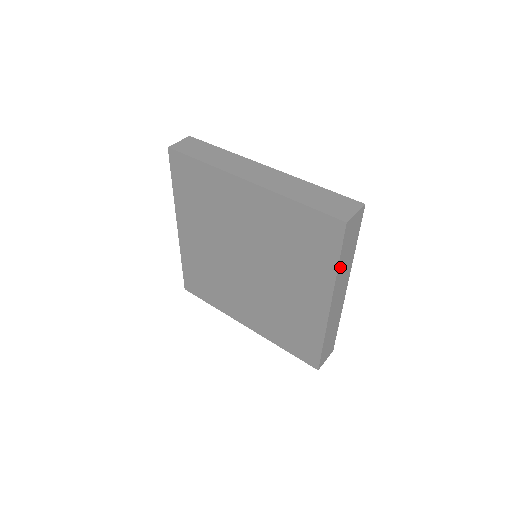
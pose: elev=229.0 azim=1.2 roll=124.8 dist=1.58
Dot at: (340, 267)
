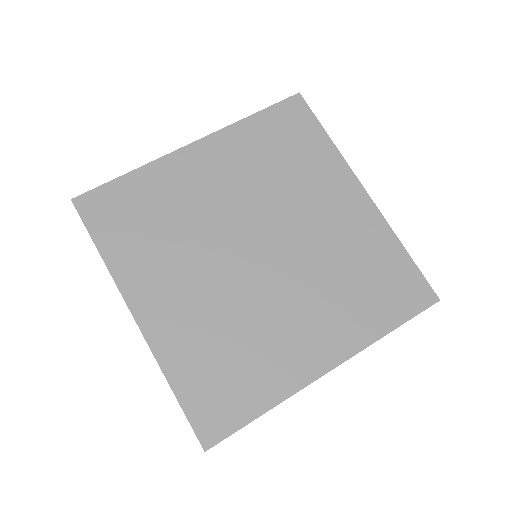
Dot at: occluded
